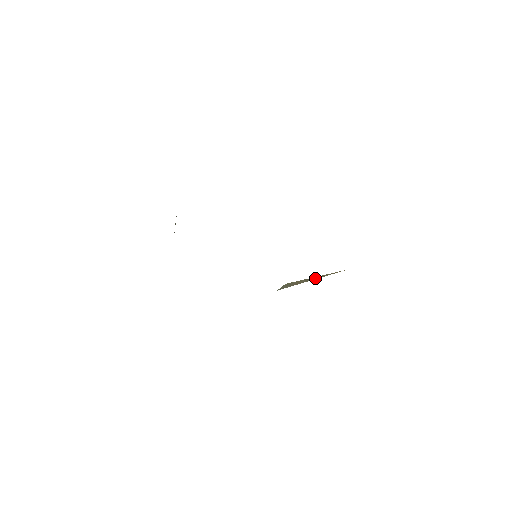
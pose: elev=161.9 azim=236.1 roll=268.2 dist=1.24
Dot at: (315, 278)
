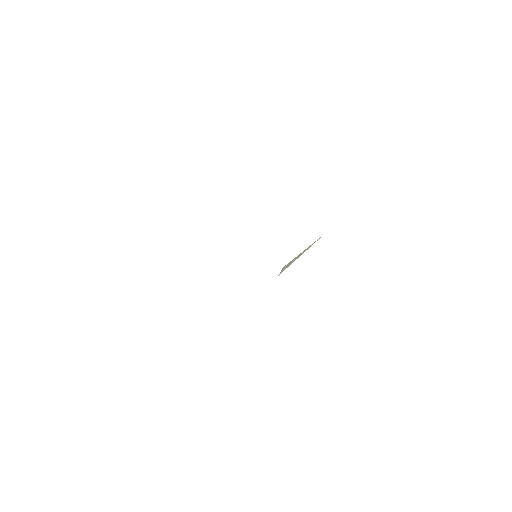
Dot at: (304, 251)
